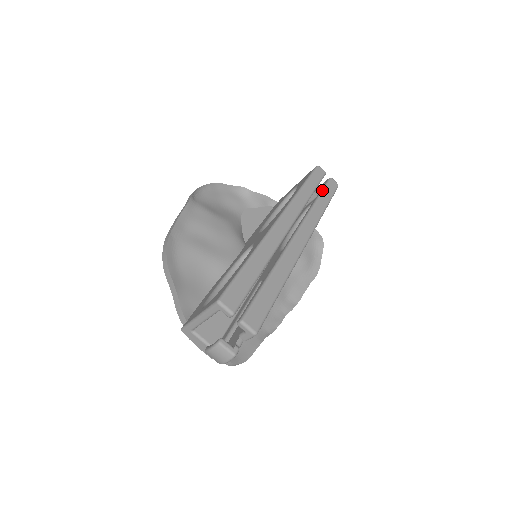
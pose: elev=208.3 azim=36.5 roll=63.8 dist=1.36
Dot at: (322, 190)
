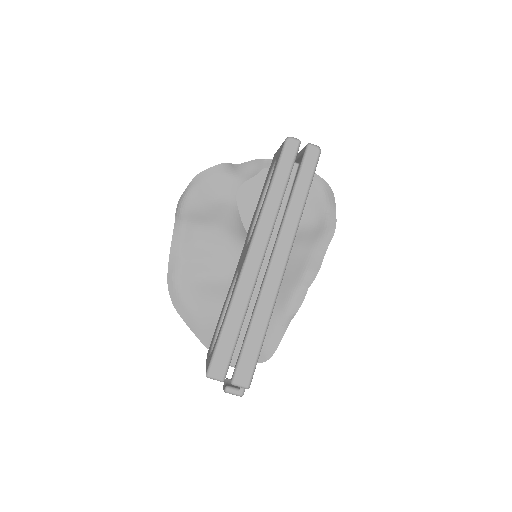
Dot at: (298, 174)
